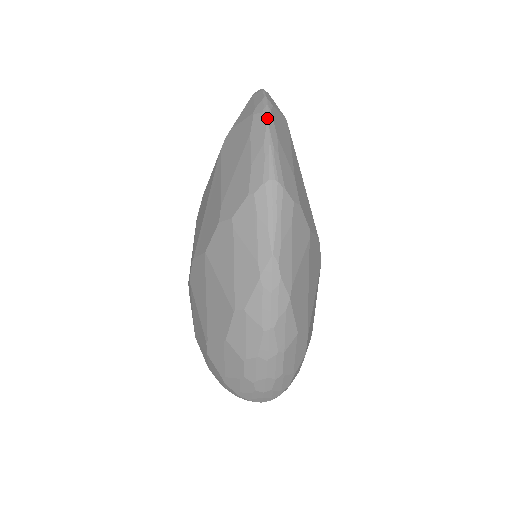
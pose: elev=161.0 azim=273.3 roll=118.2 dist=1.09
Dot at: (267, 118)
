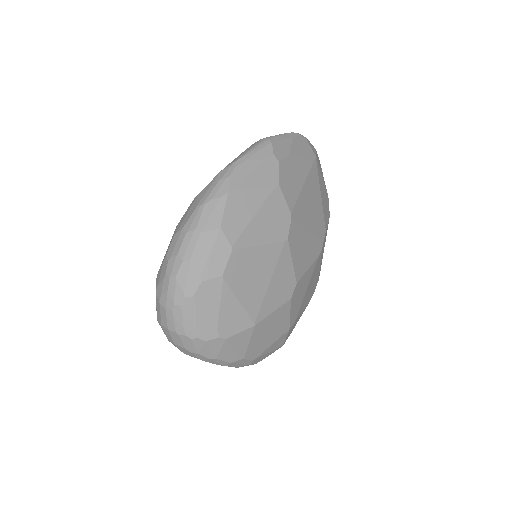
Dot at: occluded
